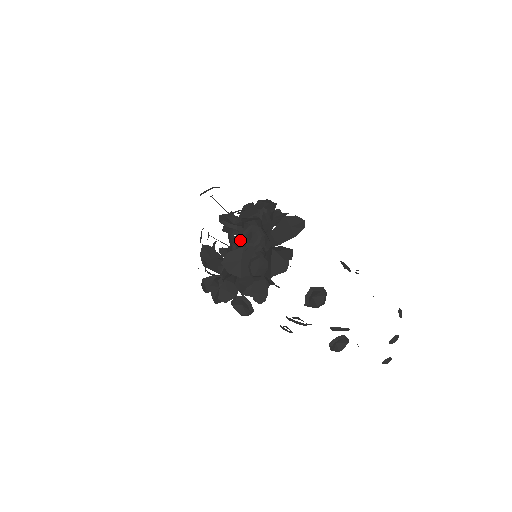
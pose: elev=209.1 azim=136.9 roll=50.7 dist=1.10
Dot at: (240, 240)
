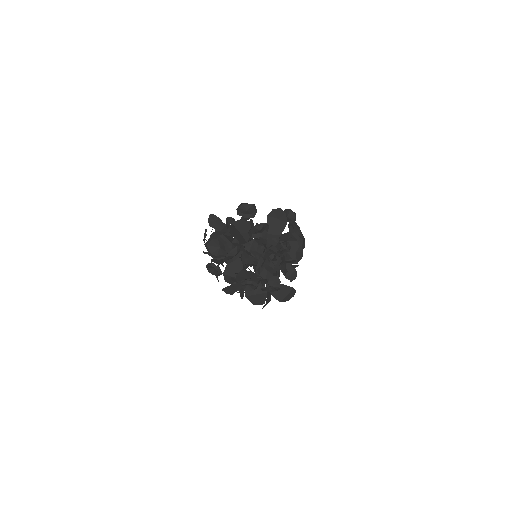
Dot at: (265, 257)
